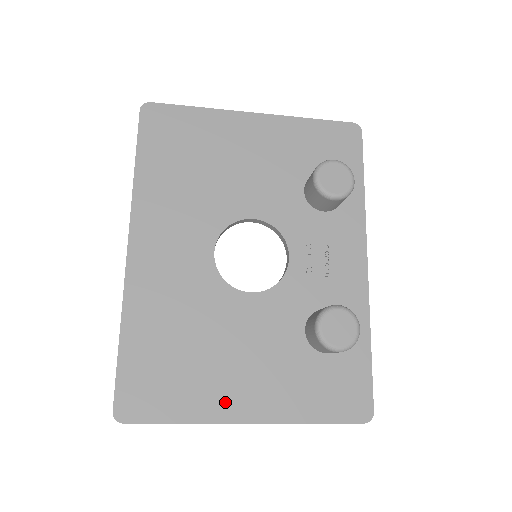
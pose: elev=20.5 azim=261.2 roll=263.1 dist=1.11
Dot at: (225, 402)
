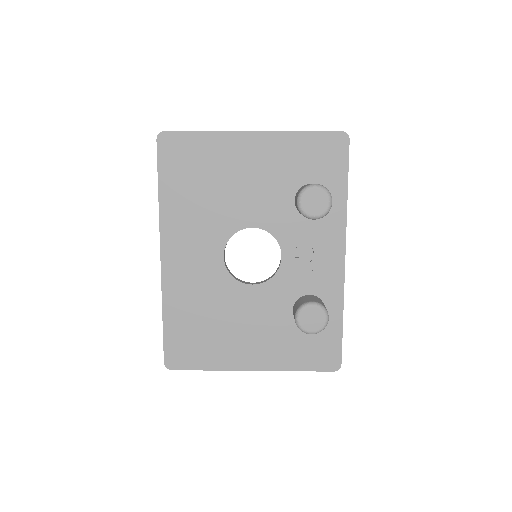
Dot at: (236, 358)
